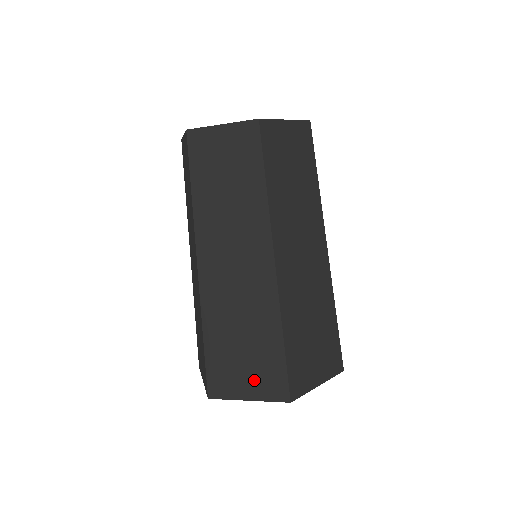
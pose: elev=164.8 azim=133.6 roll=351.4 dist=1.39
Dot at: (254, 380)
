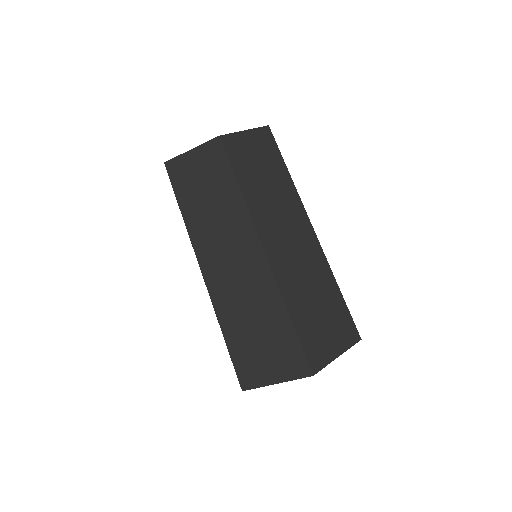
Dot at: (336, 335)
